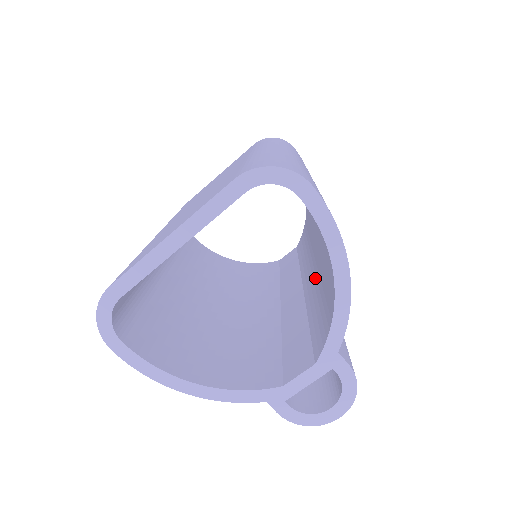
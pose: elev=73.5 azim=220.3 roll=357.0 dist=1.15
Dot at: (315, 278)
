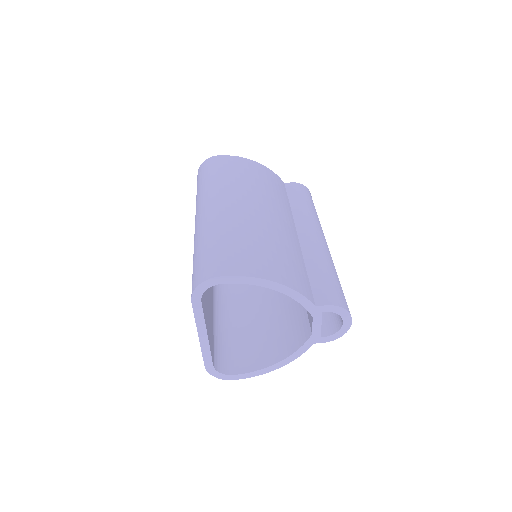
Dot at: occluded
